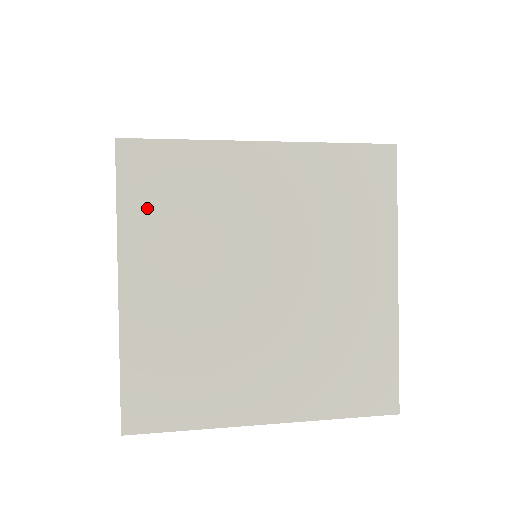
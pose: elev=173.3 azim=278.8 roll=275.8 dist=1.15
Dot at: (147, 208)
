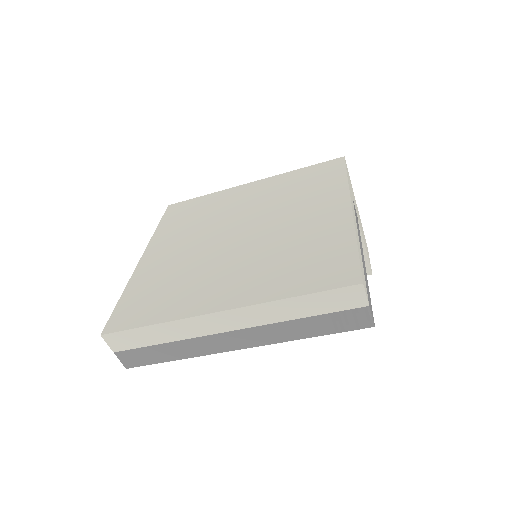
Dot at: (174, 223)
